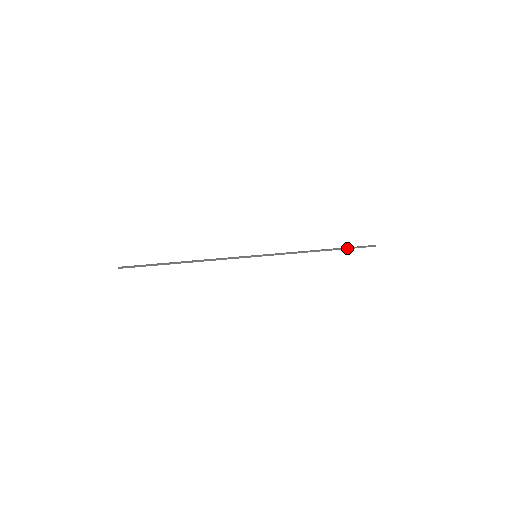
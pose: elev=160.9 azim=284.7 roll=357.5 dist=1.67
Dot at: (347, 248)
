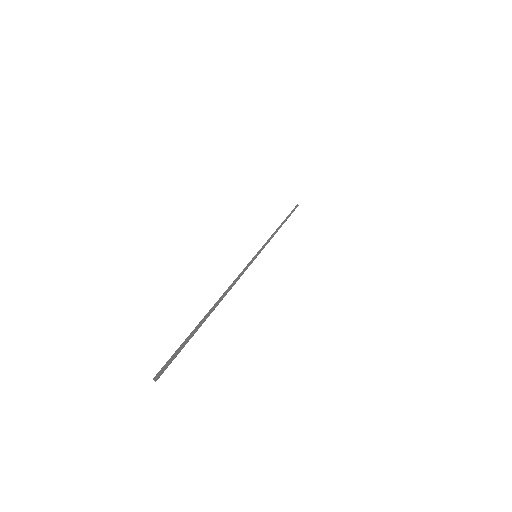
Dot at: (289, 214)
